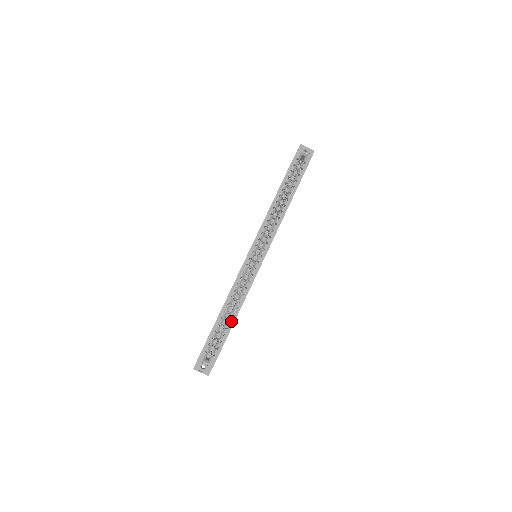
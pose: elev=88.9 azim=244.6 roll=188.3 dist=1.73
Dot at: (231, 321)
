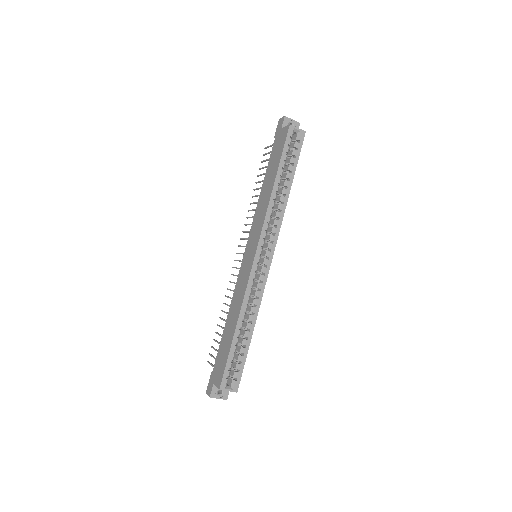
Dot at: (248, 338)
